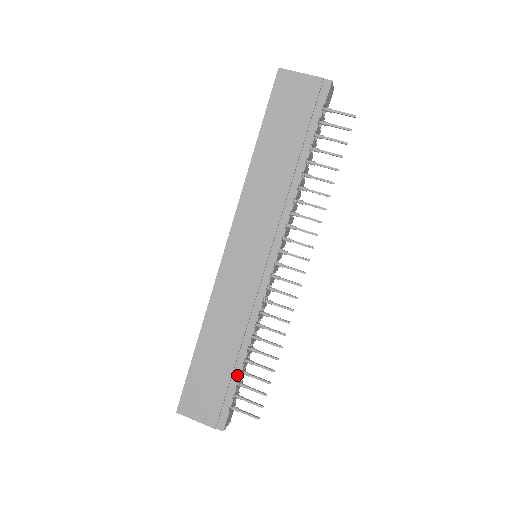
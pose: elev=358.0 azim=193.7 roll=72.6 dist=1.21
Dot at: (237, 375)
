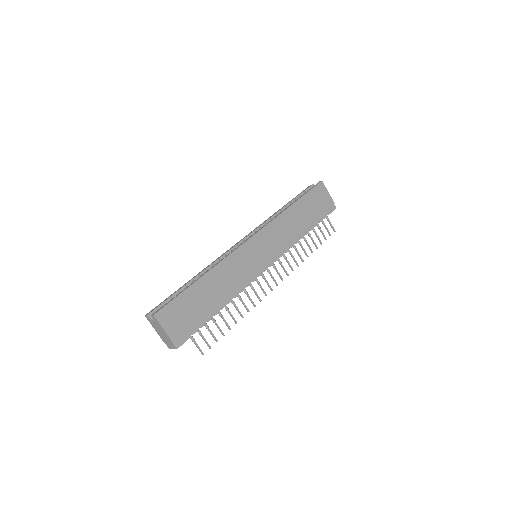
Dot at: (210, 317)
